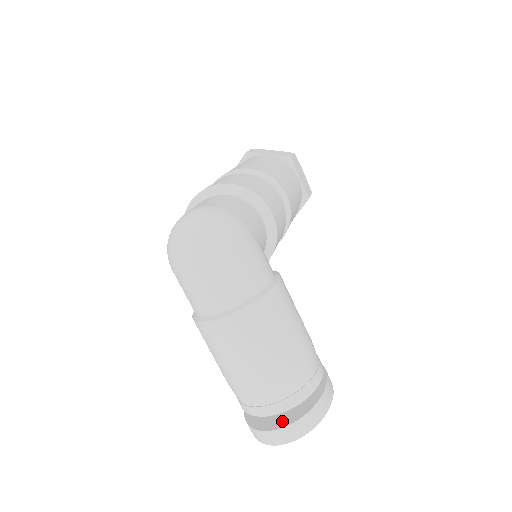
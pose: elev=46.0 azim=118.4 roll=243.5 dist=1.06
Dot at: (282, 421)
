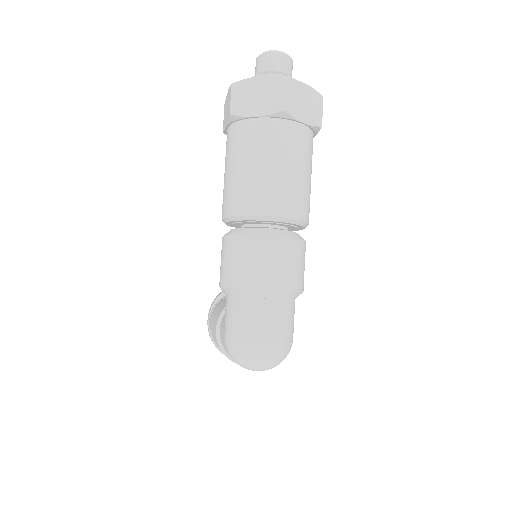
Dot at: occluded
